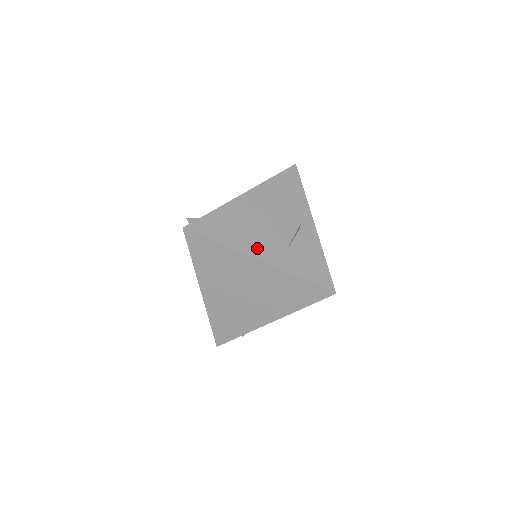
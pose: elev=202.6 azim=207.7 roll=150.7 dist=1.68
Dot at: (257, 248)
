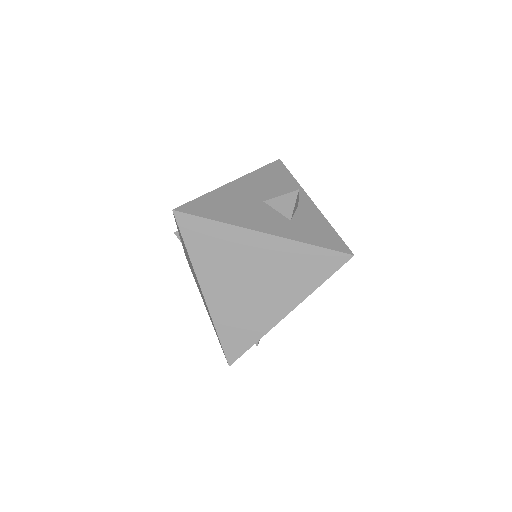
Dot at: (257, 222)
